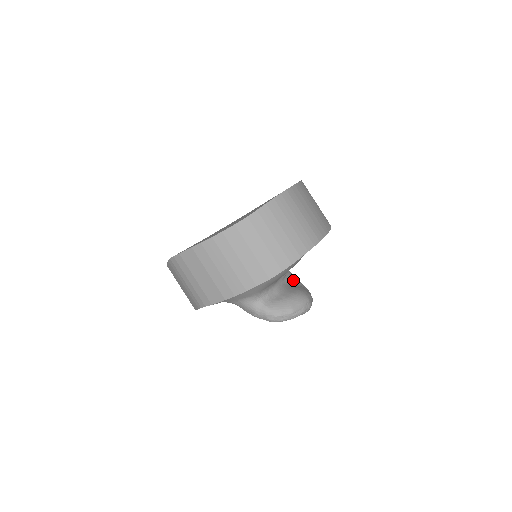
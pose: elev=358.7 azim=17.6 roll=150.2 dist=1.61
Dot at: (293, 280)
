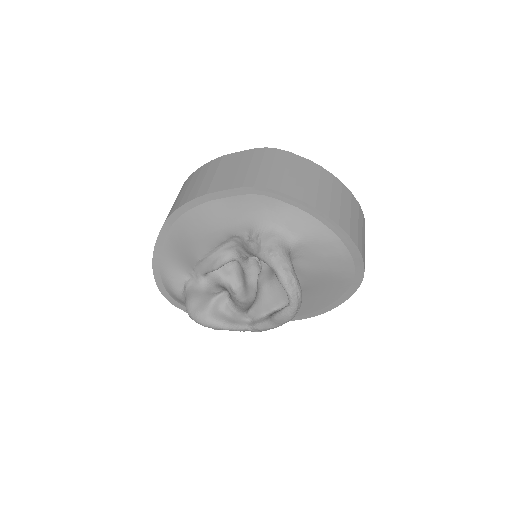
Dot at: occluded
